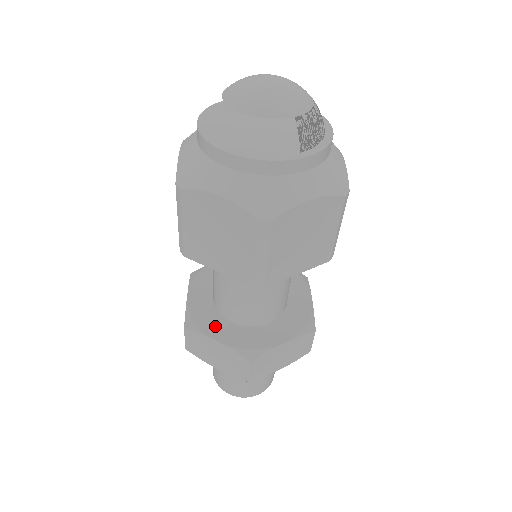
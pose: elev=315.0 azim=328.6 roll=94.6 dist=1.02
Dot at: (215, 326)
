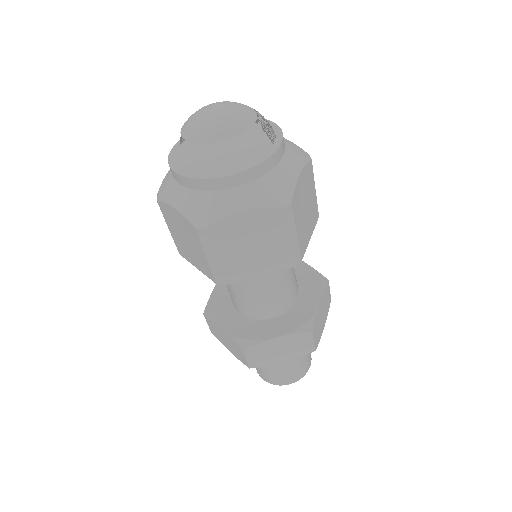
Dot at: (264, 330)
